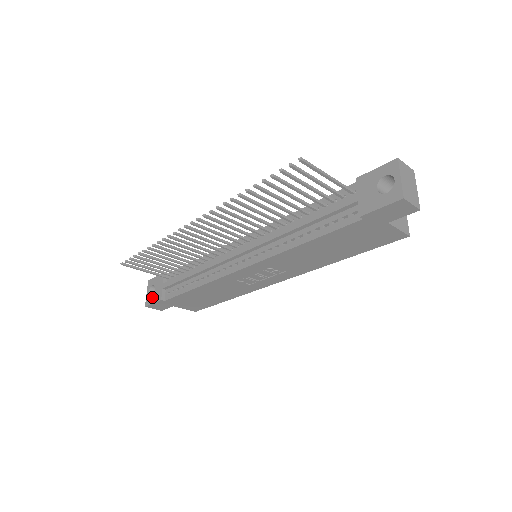
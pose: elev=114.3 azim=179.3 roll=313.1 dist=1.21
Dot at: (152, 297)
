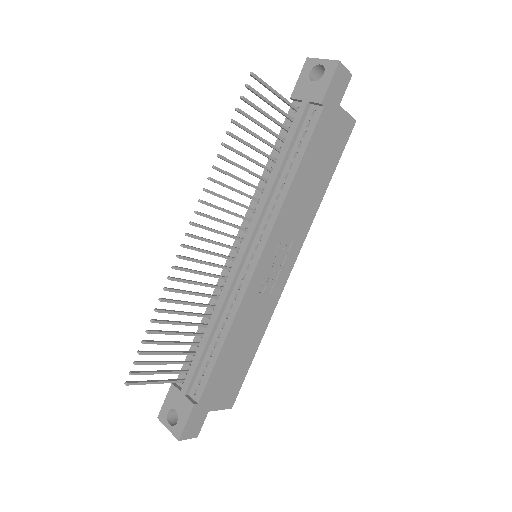
Dot at: (179, 420)
